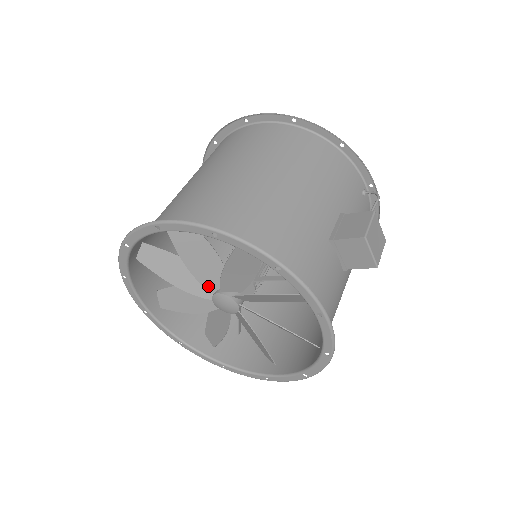
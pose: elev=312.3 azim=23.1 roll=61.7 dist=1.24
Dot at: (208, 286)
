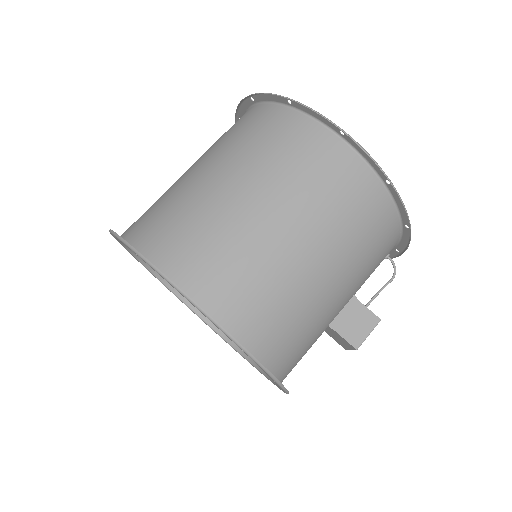
Dot at: occluded
